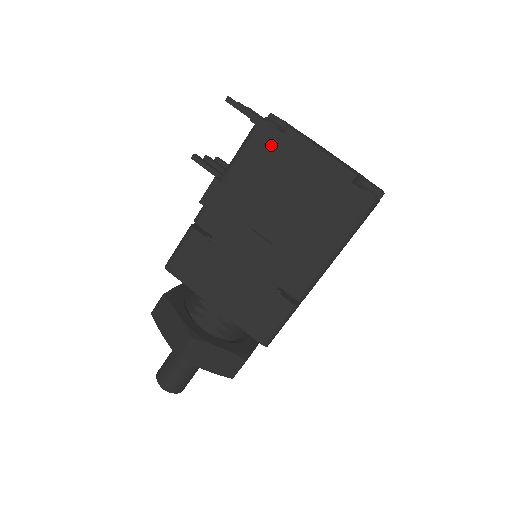
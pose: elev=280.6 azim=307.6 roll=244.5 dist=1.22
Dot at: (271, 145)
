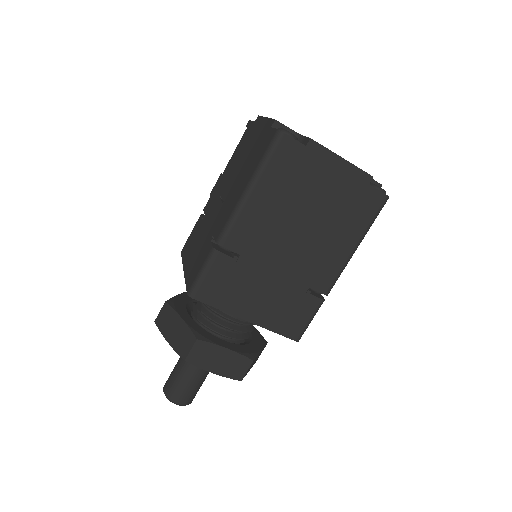
Dot at: (248, 133)
